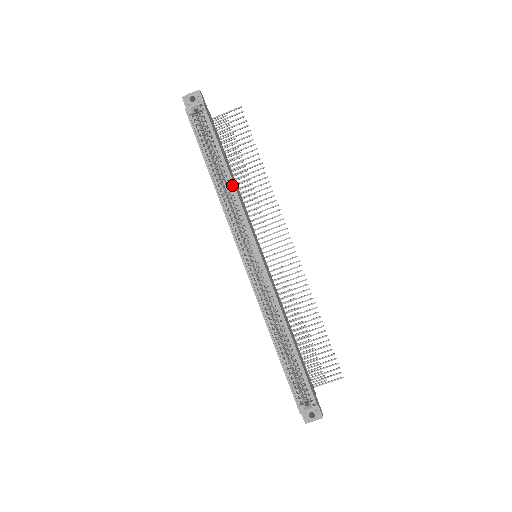
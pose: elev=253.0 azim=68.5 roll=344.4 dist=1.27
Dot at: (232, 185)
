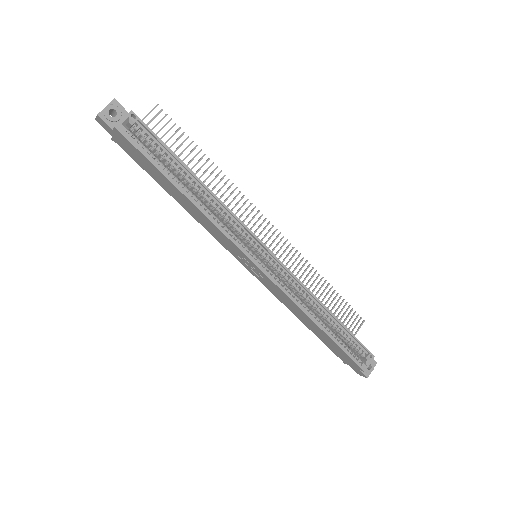
Dot at: (211, 193)
